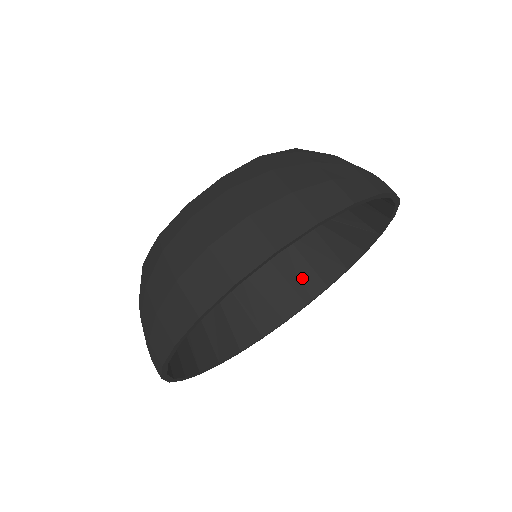
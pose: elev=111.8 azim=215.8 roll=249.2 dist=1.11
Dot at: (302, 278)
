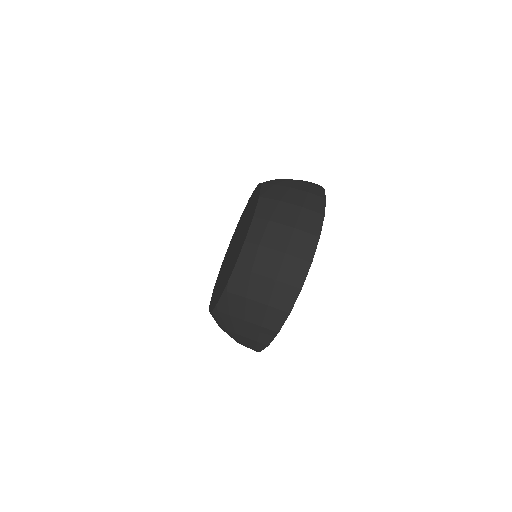
Dot at: occluded
